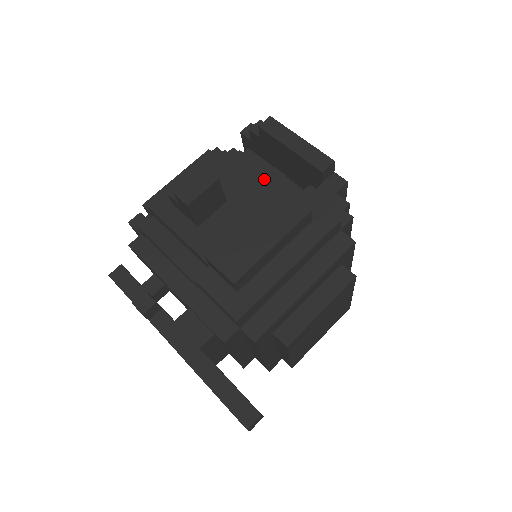
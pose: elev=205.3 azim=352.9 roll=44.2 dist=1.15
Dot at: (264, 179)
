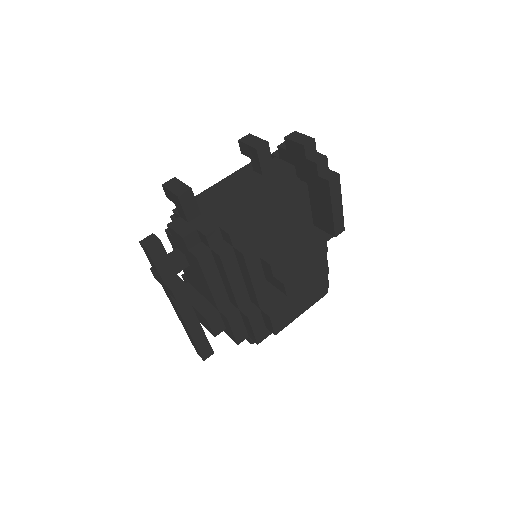
Dot at: occluded
